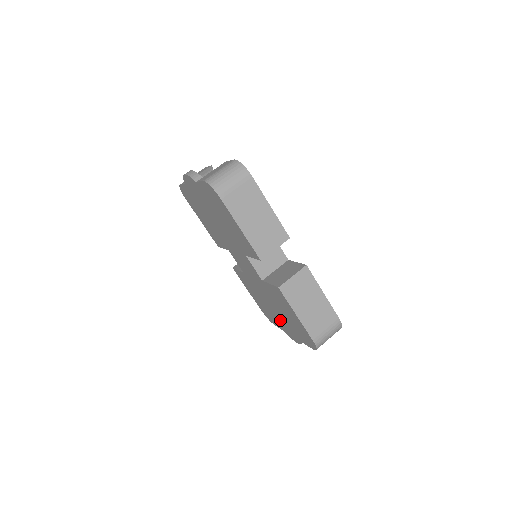
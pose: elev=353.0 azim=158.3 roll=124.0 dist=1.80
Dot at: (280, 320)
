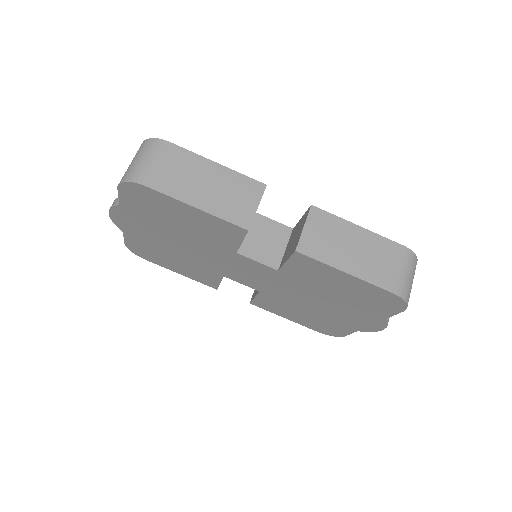
Dot at: (341, 316)
